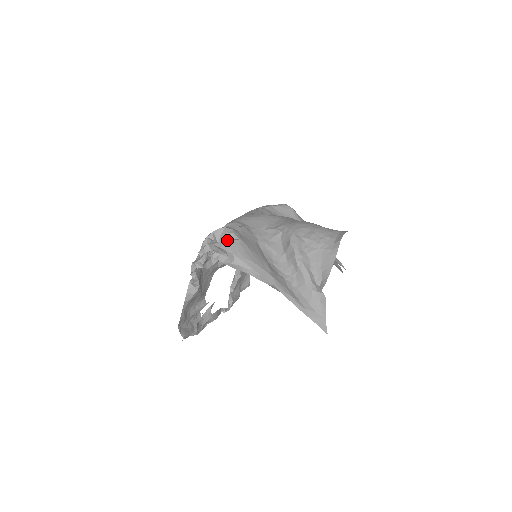
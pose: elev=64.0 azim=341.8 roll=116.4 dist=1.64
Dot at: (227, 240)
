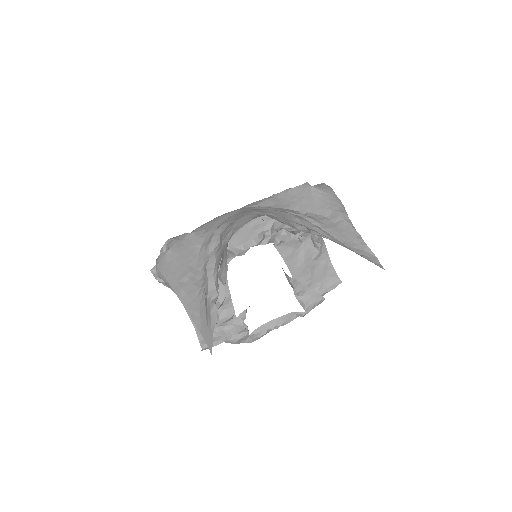
Dot at: occluded
